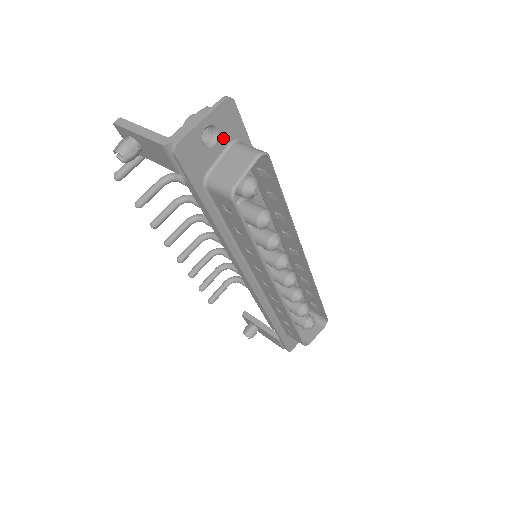
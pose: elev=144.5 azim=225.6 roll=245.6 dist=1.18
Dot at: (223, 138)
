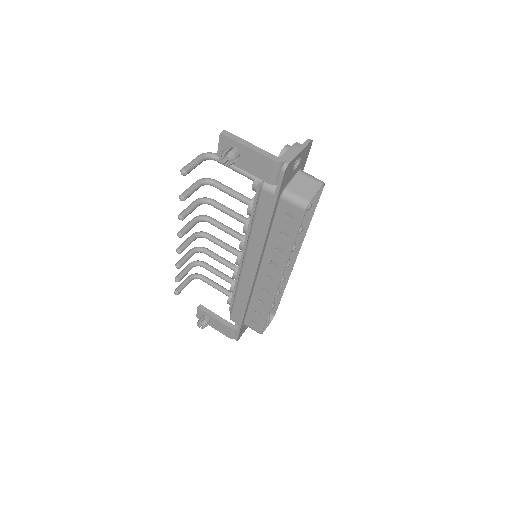
Dot at: (299, 166)
